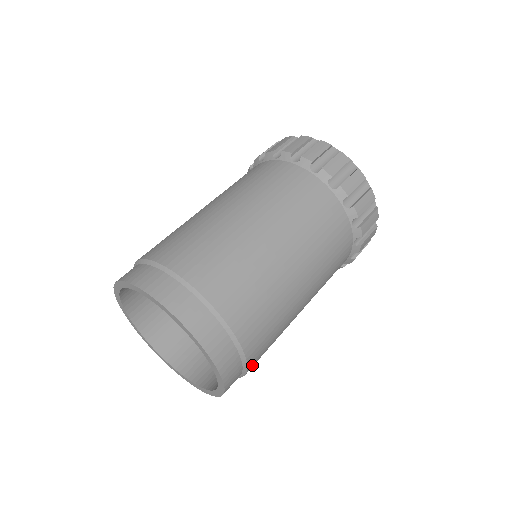
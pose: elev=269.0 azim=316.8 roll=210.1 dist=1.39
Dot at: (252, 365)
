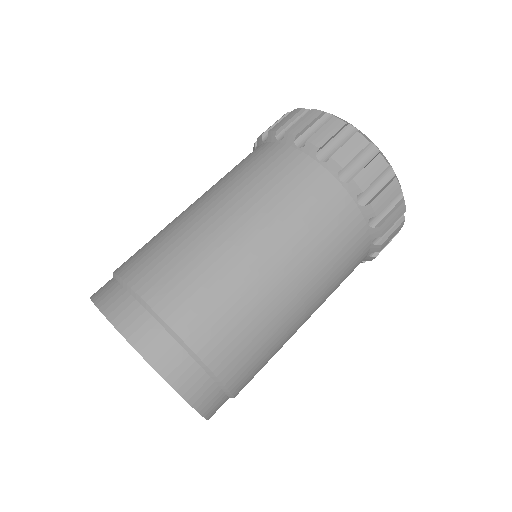
Dot at: (236, 383)
